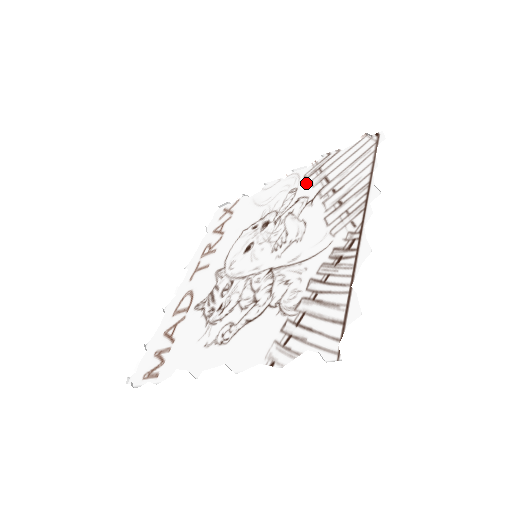
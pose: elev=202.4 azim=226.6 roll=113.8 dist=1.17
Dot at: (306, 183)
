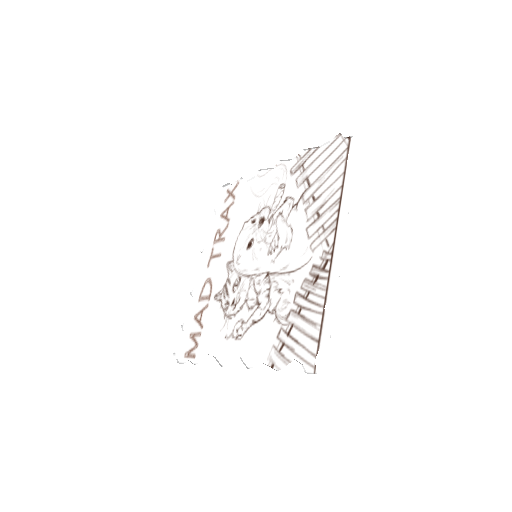
Dot at: (292, 181)
